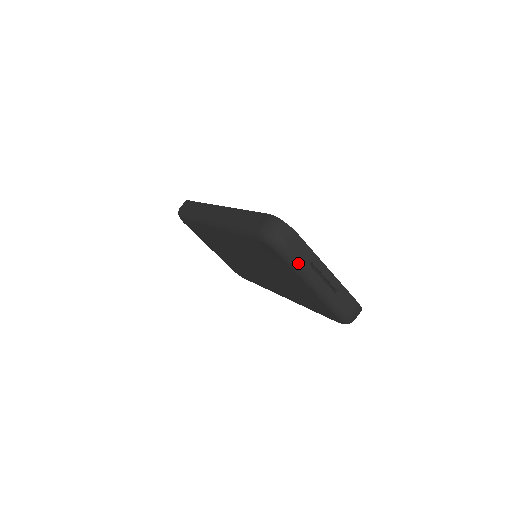
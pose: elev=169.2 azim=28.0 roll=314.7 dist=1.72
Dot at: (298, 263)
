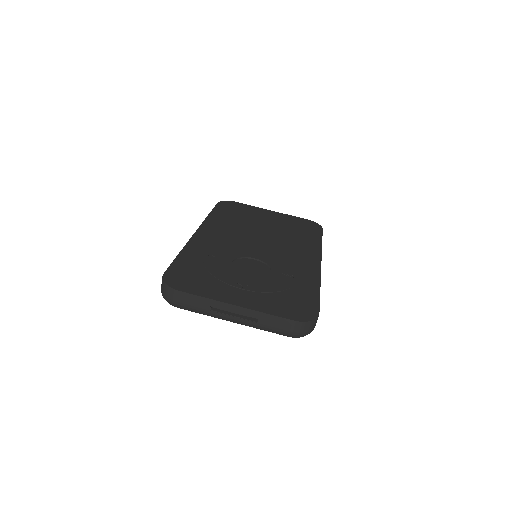
Dot at: (200, 312)
